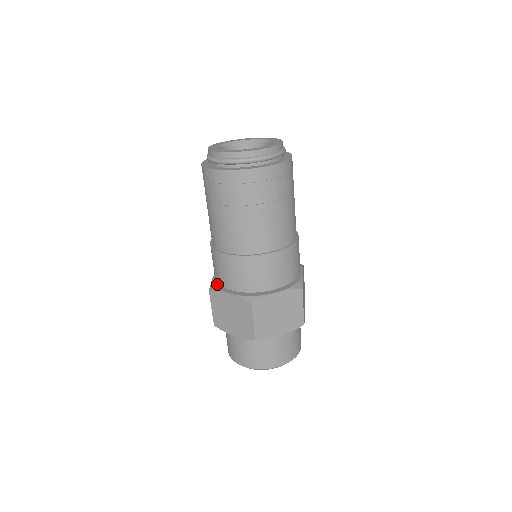
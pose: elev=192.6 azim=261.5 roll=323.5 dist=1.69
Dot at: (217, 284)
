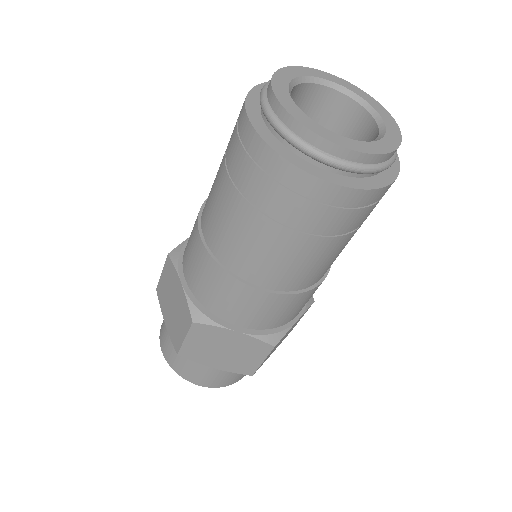
Dot at: (203, 309)
